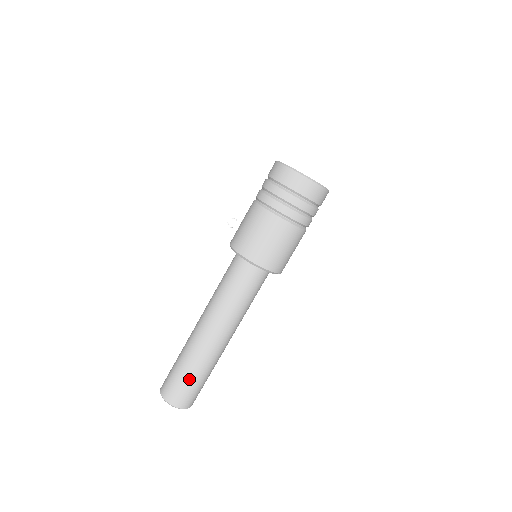
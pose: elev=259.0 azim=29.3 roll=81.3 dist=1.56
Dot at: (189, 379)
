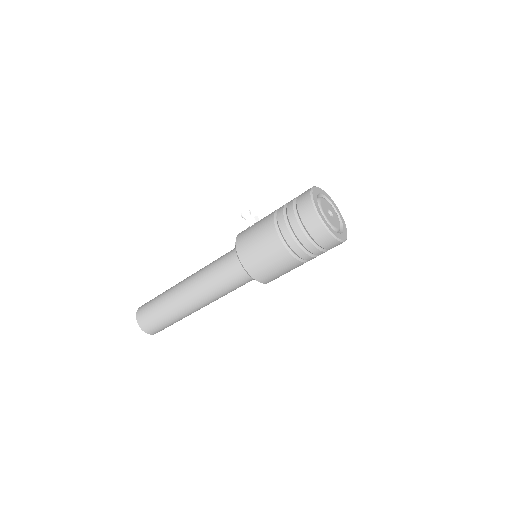
Dot at: (164, 322)
